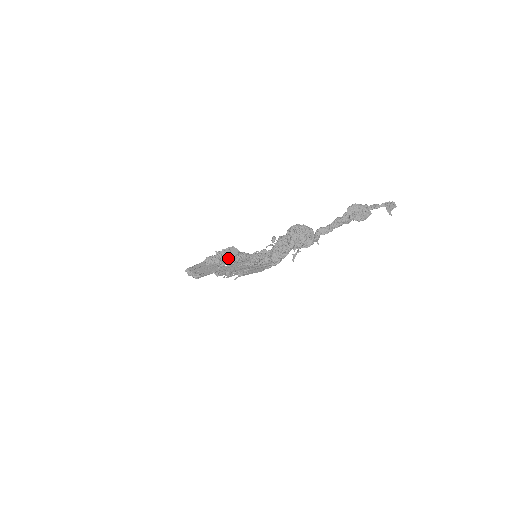
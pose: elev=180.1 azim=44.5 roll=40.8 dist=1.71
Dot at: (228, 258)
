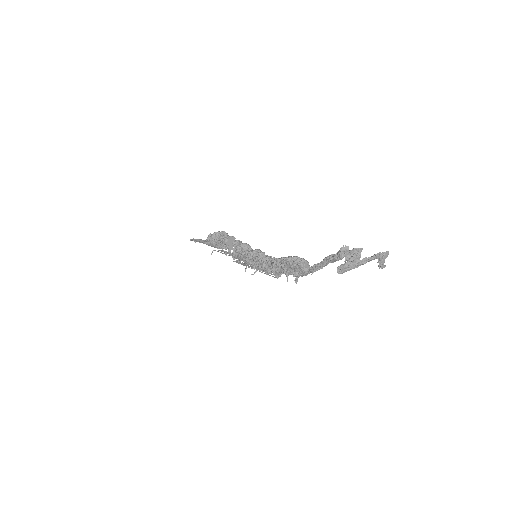
Dot at: (229, 251)
